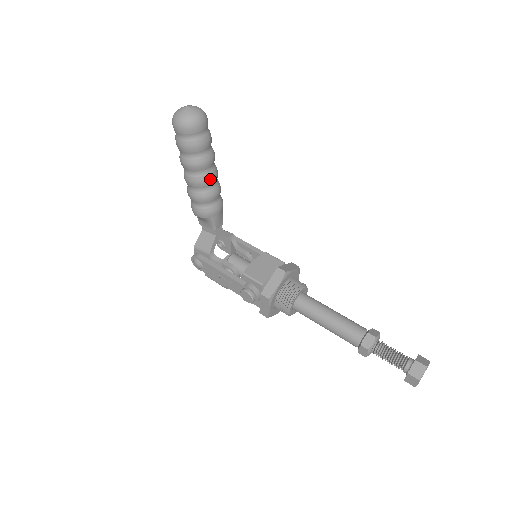
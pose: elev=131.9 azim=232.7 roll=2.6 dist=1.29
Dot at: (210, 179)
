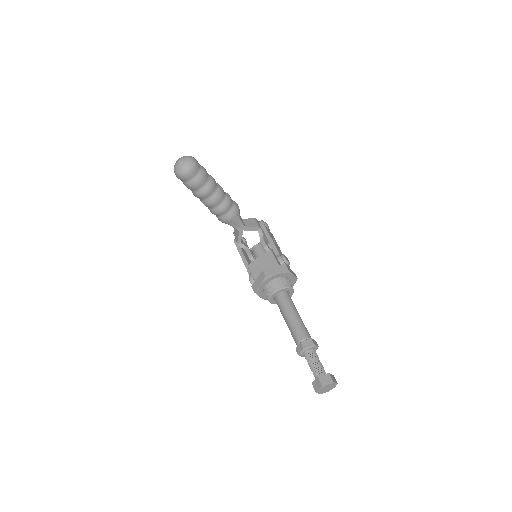
Dot at: (212, 203)
